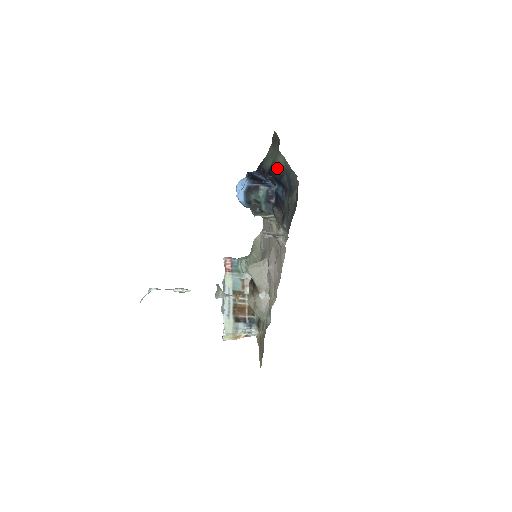
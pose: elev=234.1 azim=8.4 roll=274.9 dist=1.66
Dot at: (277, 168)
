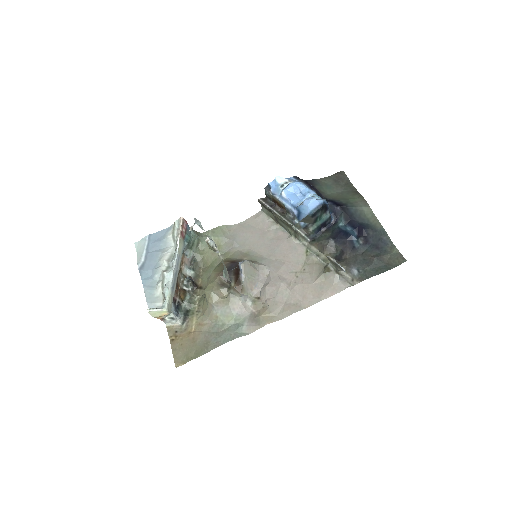
Dot at: (357, 213)
